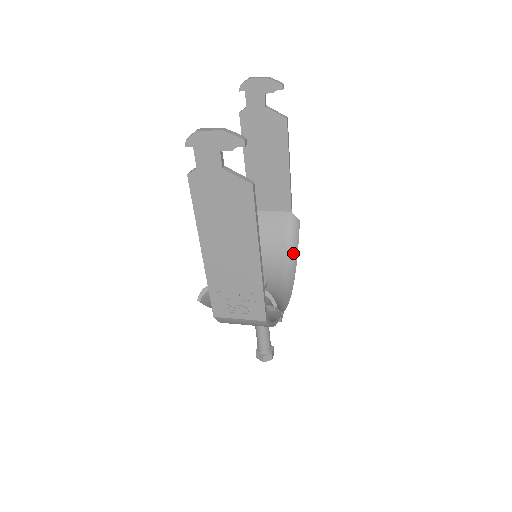
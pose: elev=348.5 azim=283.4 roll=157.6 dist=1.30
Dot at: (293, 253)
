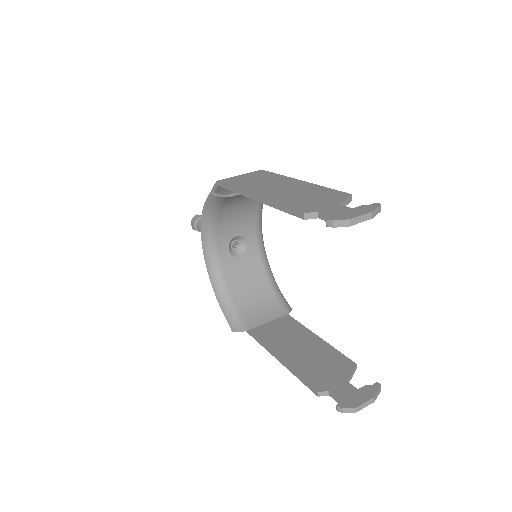
Dot at: occluded
